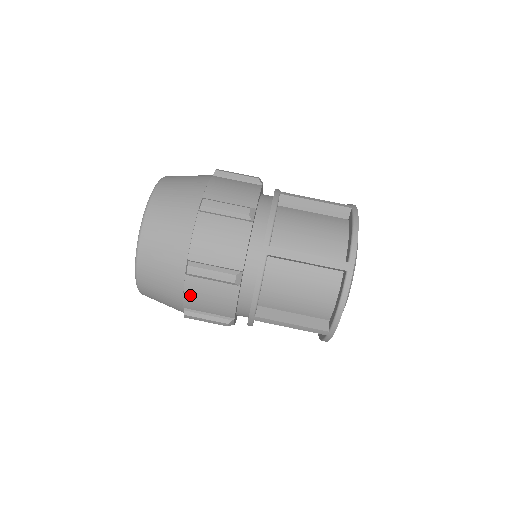
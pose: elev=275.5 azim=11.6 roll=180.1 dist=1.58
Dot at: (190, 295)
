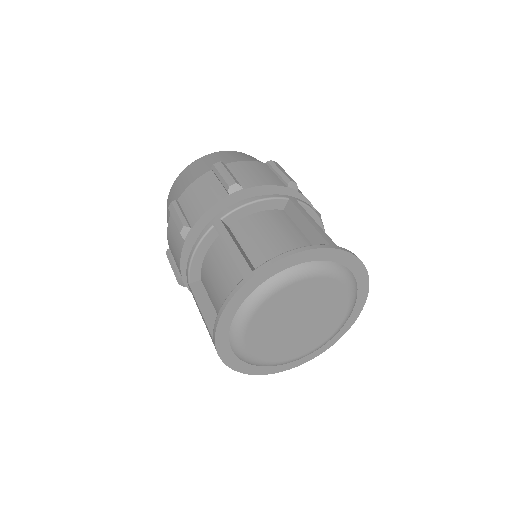
Dot at: (169, 234)
